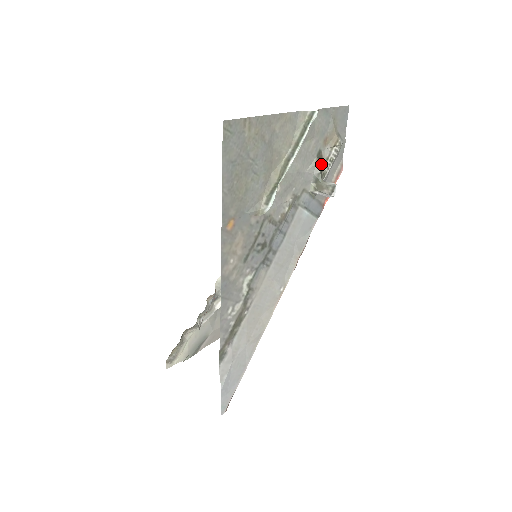
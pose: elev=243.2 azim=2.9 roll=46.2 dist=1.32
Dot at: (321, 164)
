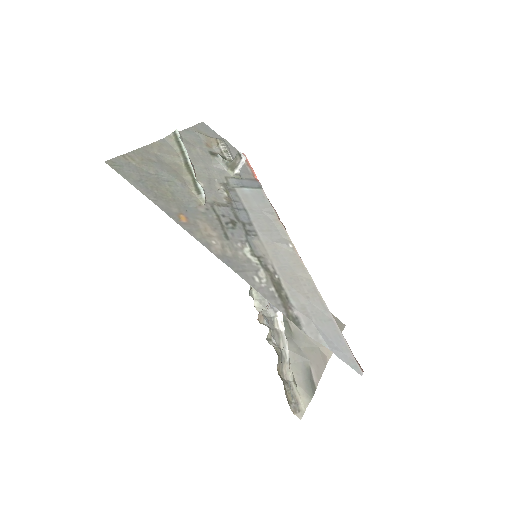
Dot at: (218, 155)
